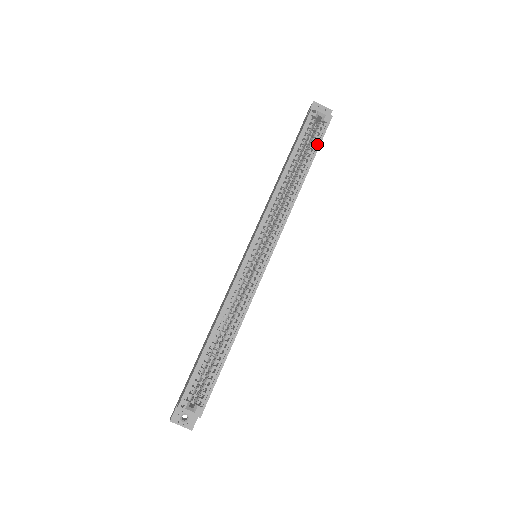
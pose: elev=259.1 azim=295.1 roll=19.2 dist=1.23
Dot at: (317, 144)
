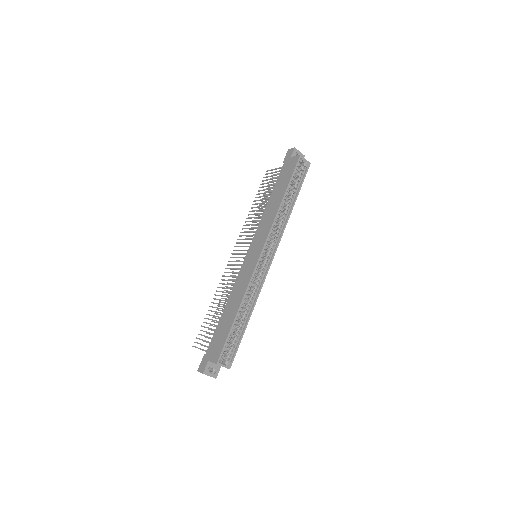
Dot at: (301, 182)
